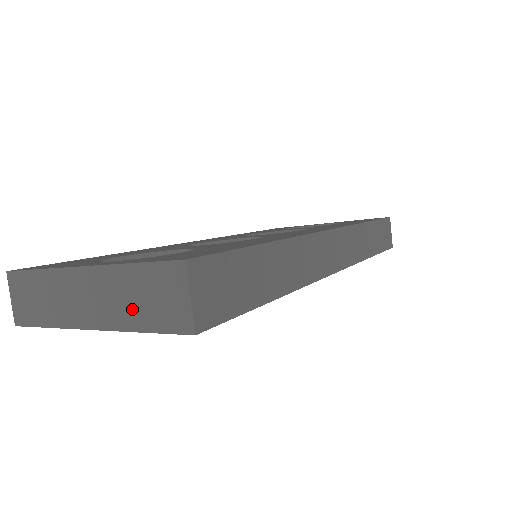
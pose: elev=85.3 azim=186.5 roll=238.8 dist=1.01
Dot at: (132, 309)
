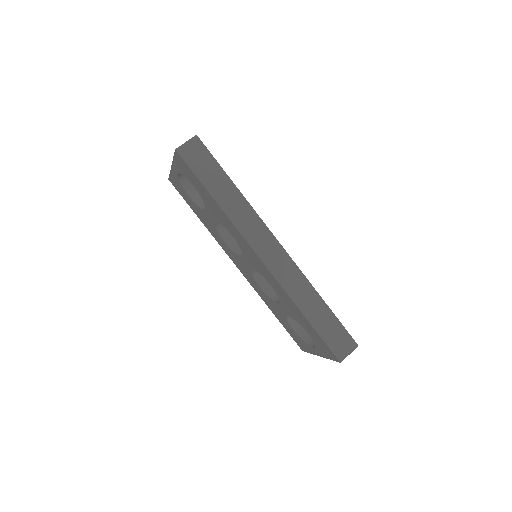
Dot at: occluded
